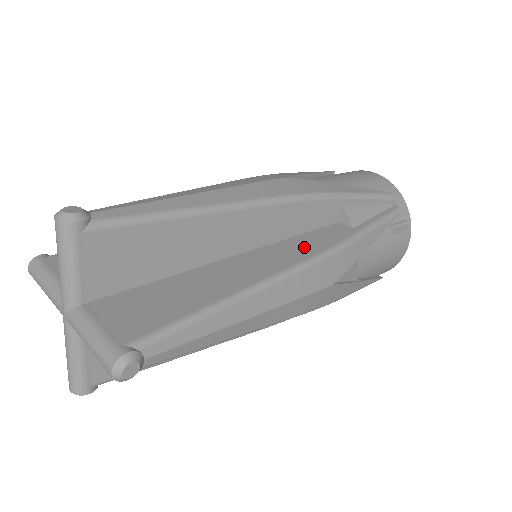
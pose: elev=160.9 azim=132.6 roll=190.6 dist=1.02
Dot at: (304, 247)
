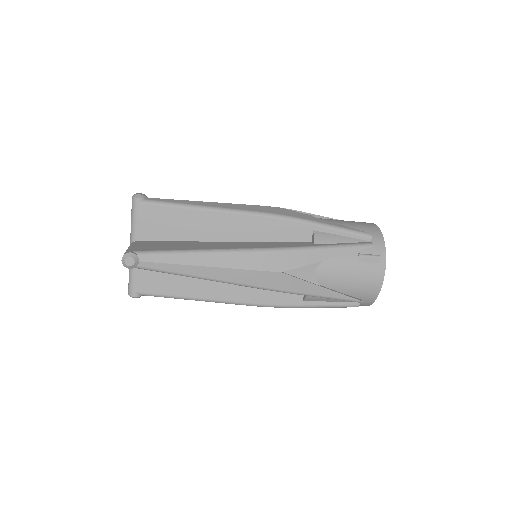
Dot at: (268, 245)
